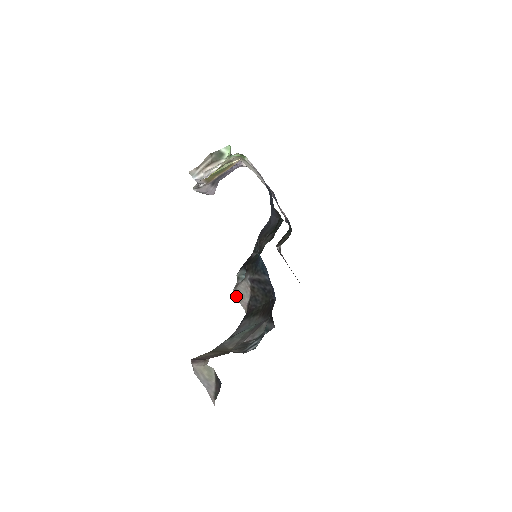
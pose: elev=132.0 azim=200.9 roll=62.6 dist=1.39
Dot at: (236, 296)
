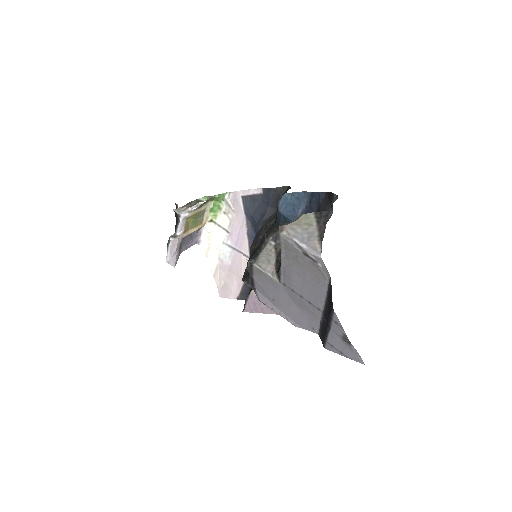
Dot at: (260, 264)
